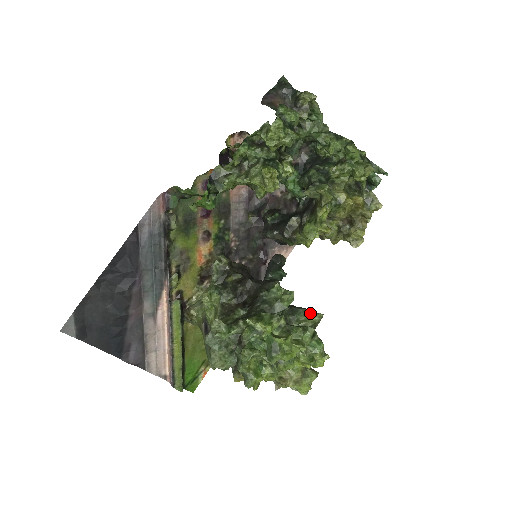
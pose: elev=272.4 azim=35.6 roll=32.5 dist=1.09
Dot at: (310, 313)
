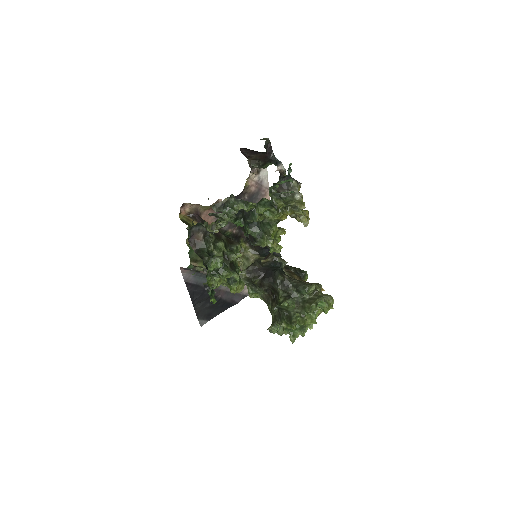
Dot at: (308, 290)
